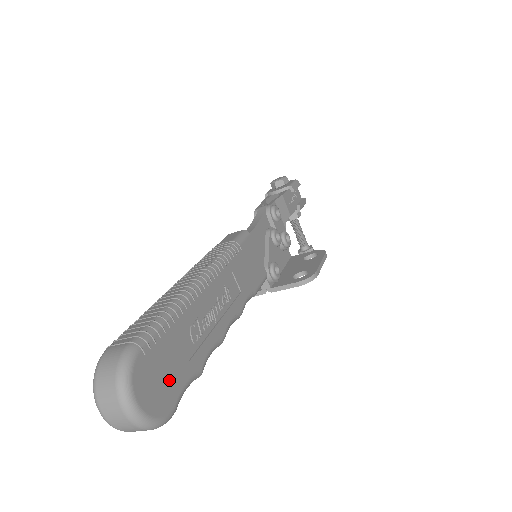
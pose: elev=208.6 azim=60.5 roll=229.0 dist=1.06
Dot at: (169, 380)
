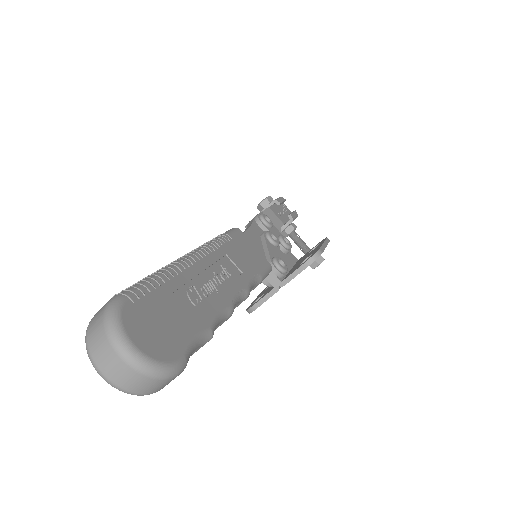
Dot at: (170, 331)
